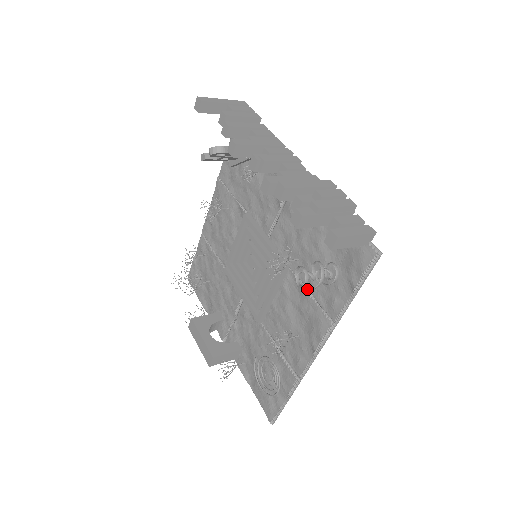
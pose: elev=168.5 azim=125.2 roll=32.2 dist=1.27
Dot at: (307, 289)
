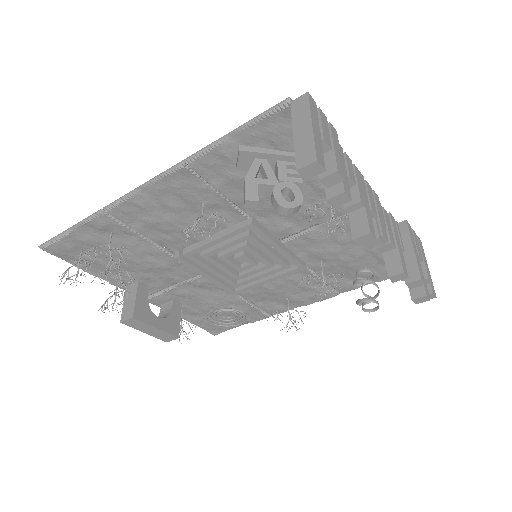
Dot at: occluded
